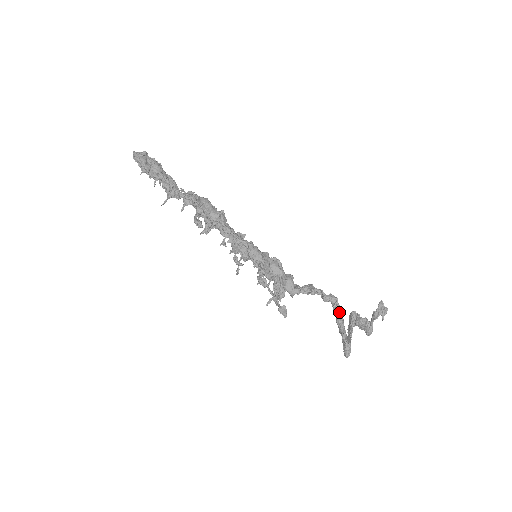
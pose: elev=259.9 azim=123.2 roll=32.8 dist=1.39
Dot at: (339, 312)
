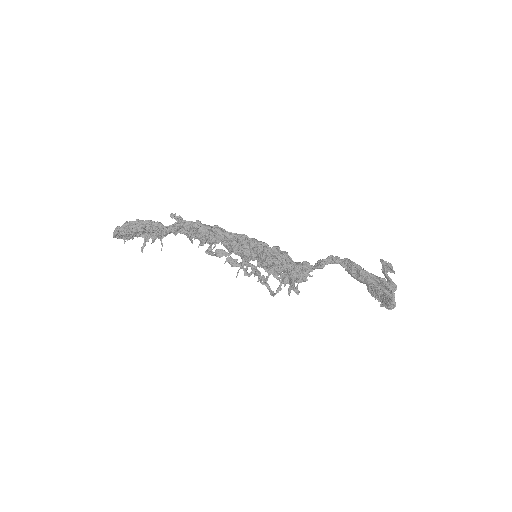
Dot at: (355, 264)
